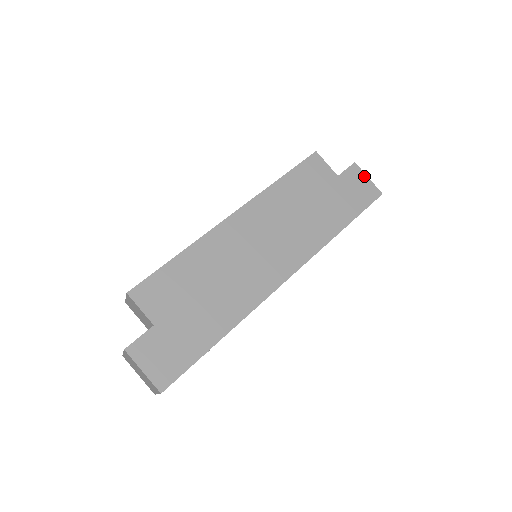
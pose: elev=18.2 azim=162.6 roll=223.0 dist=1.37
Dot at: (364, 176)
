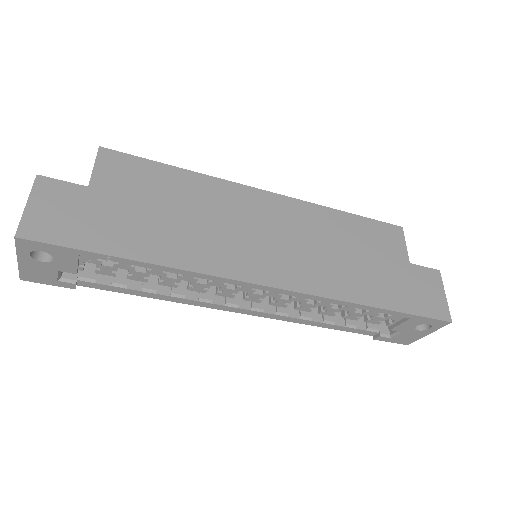
Dot at: (441, 289)
